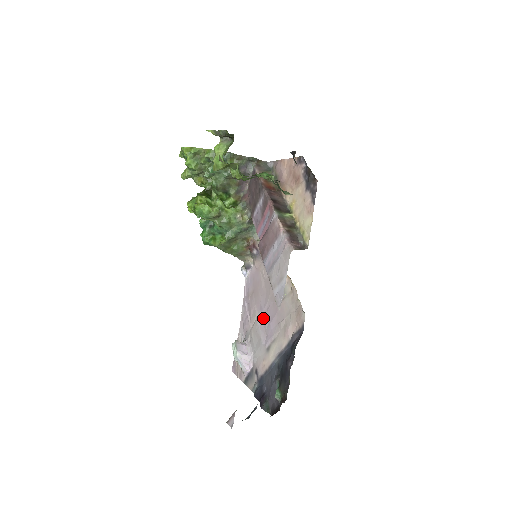
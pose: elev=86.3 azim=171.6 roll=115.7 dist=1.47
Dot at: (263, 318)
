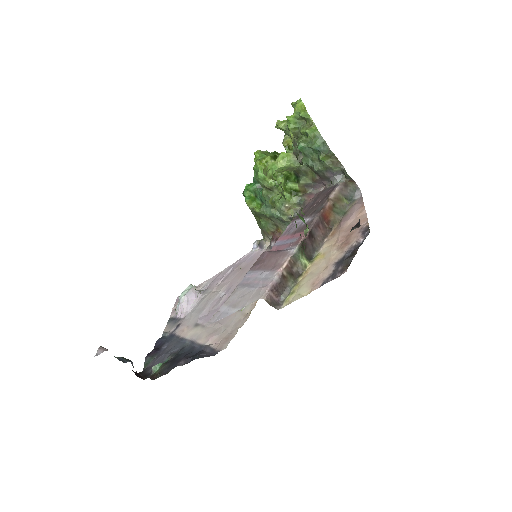
Dot at: (220, 299)
